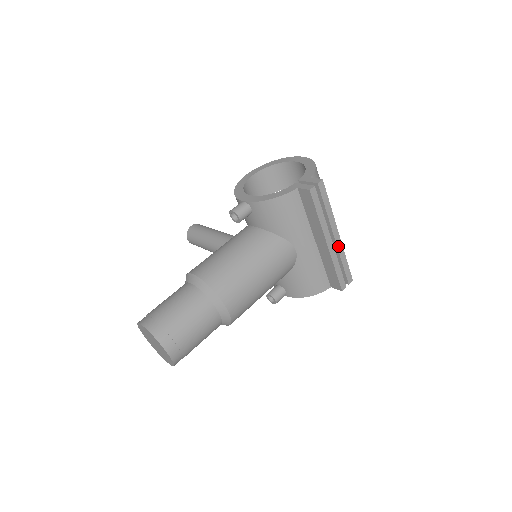
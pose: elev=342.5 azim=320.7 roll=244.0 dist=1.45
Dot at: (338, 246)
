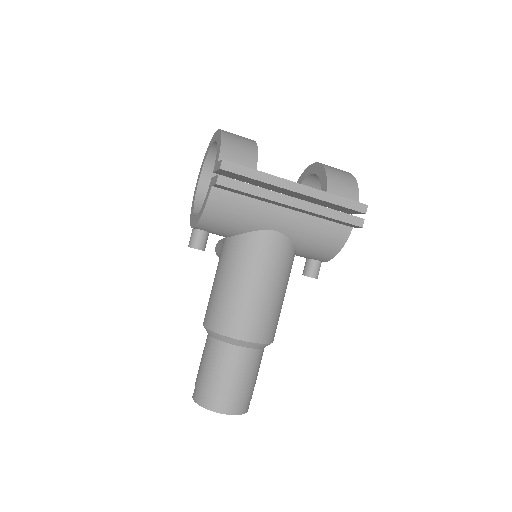
Dot at: (311, 195)
